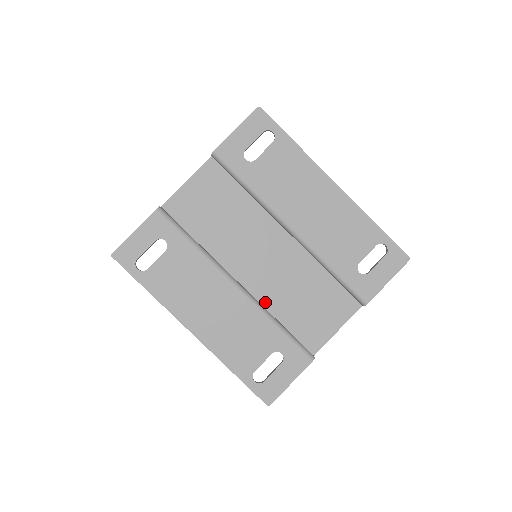
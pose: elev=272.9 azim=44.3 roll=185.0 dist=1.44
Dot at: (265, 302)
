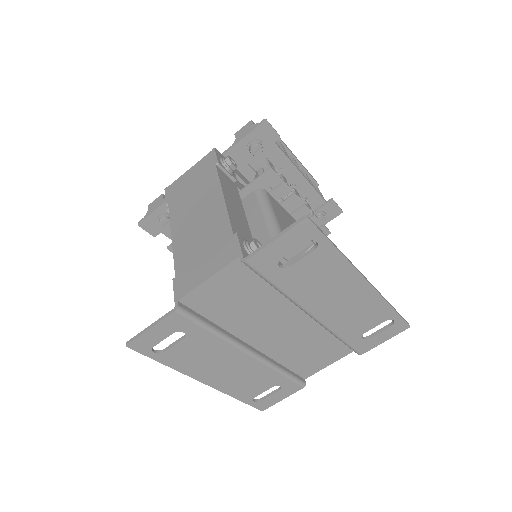
Dot at: (272, 355)
